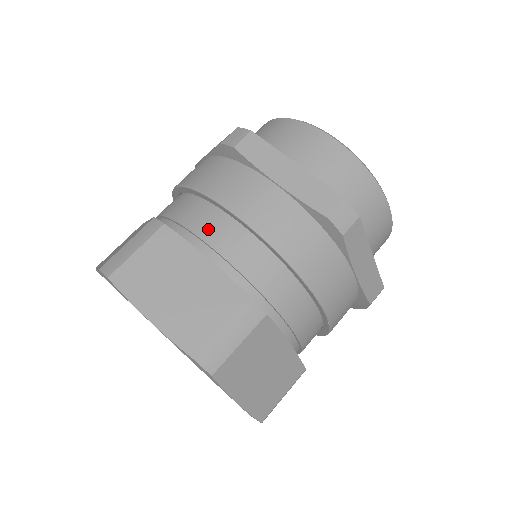
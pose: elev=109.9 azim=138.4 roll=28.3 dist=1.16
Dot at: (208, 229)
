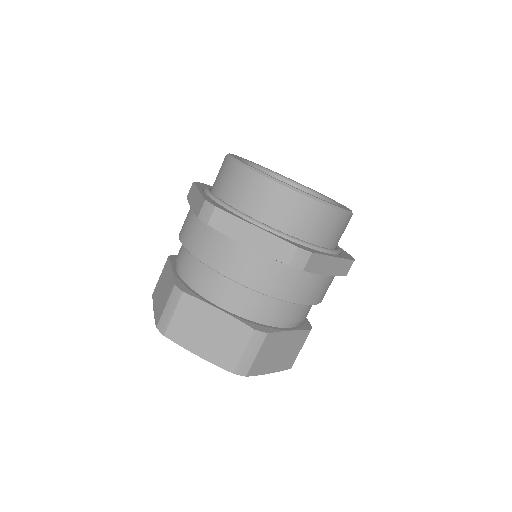
Dot at: (212, 286)
